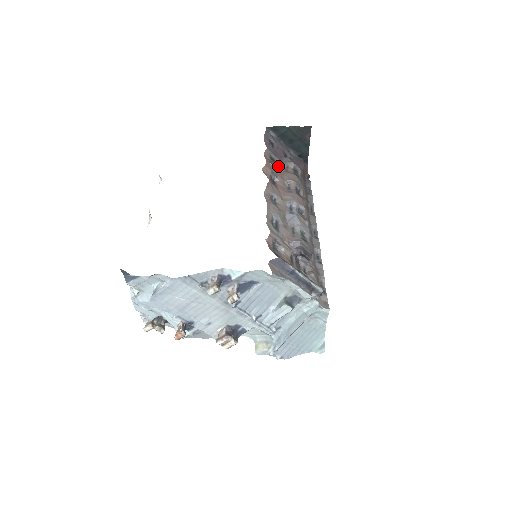
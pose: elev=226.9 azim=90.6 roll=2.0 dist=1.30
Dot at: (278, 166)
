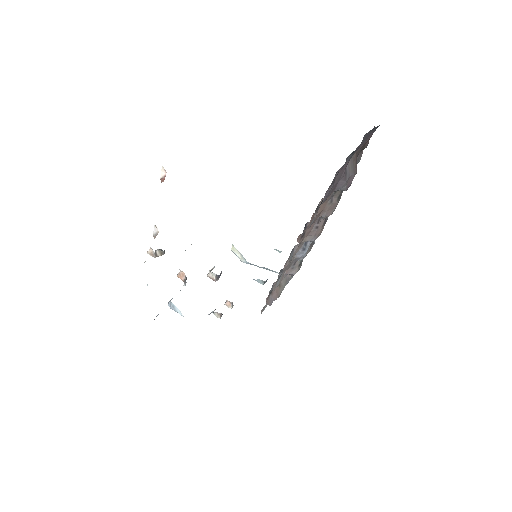
Dot at: occluded
